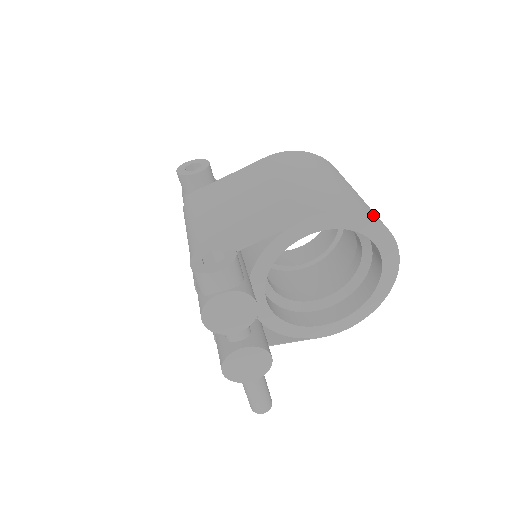
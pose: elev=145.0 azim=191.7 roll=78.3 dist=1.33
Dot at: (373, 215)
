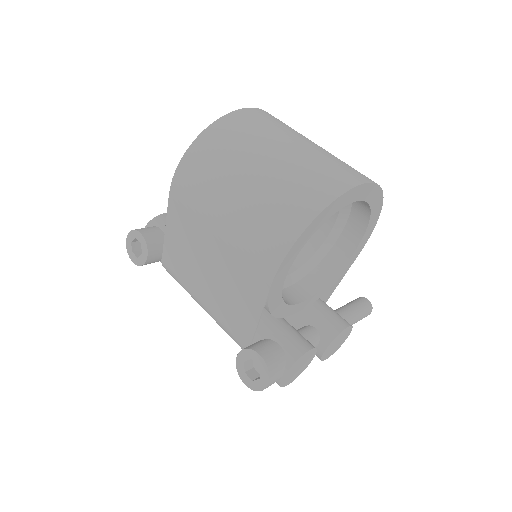
Dot at: (313, 204)
